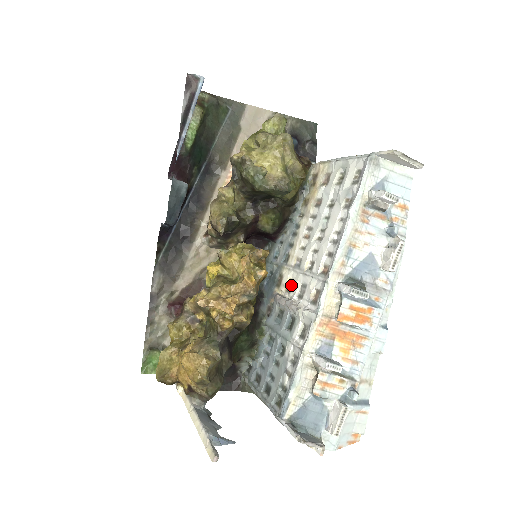
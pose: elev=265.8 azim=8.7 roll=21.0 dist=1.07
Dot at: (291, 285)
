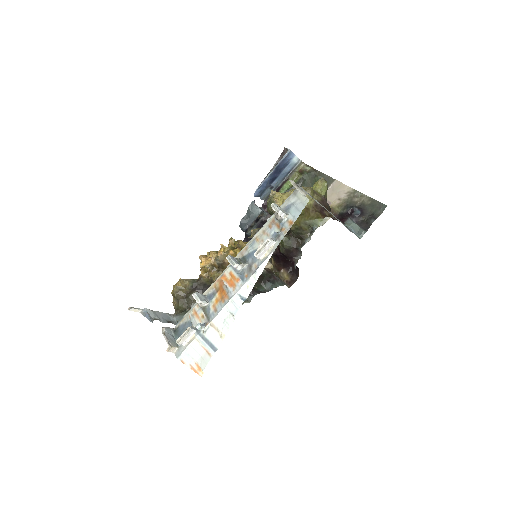
Dot at: occluded
